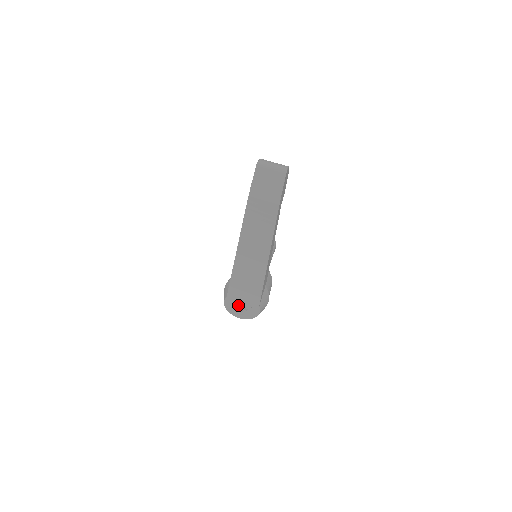
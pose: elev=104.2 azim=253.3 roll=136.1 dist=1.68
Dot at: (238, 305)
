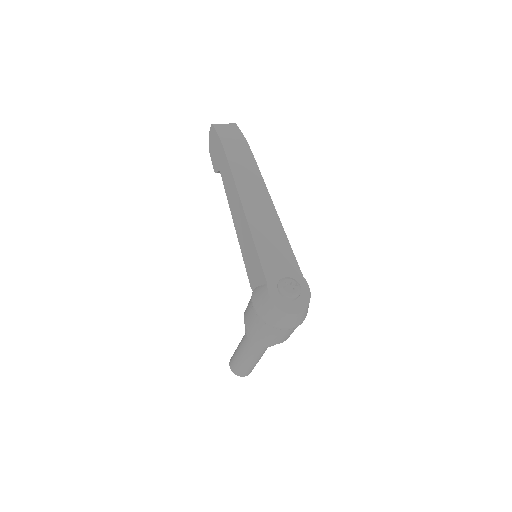
Dot at: (285, 285)
